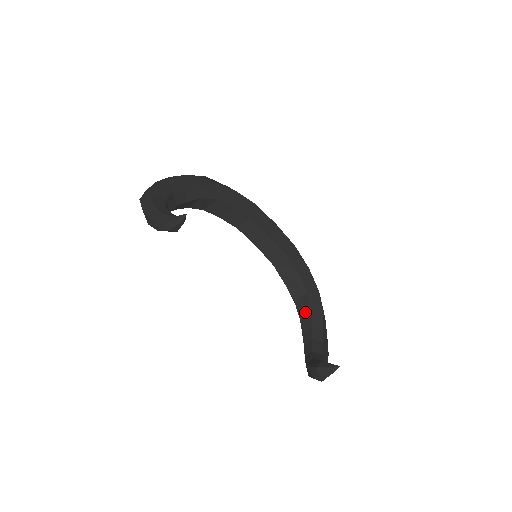
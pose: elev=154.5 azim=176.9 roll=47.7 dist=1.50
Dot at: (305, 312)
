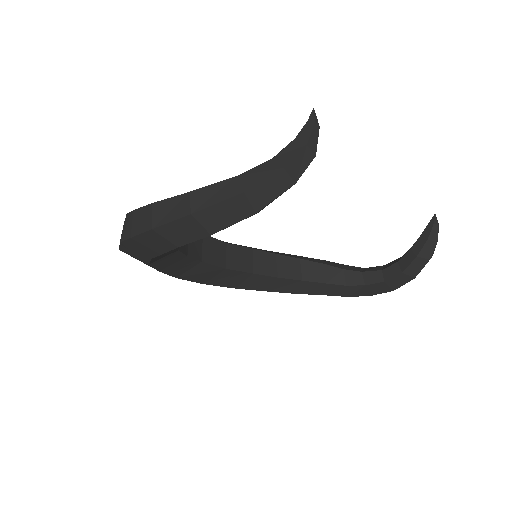
Dot at: (321, 272)
